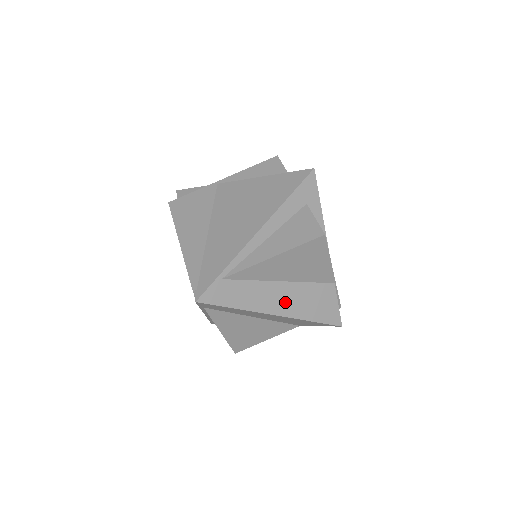
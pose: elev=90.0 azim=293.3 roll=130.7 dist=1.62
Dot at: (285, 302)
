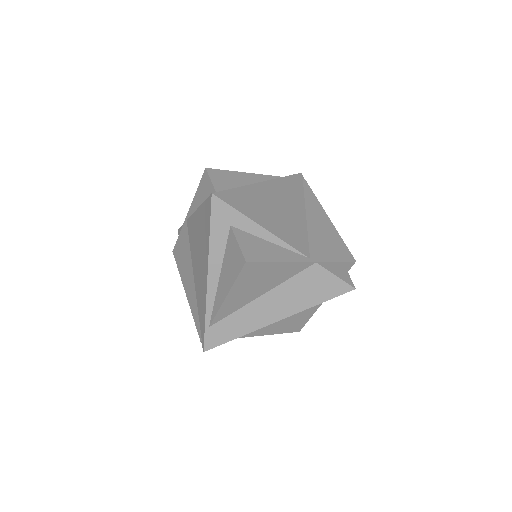
Dot at: (278, 307)
